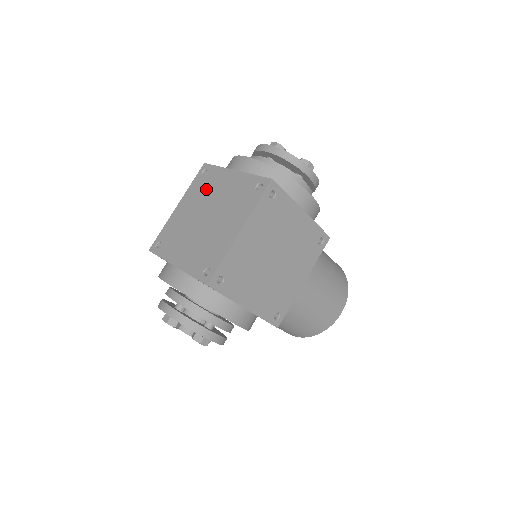
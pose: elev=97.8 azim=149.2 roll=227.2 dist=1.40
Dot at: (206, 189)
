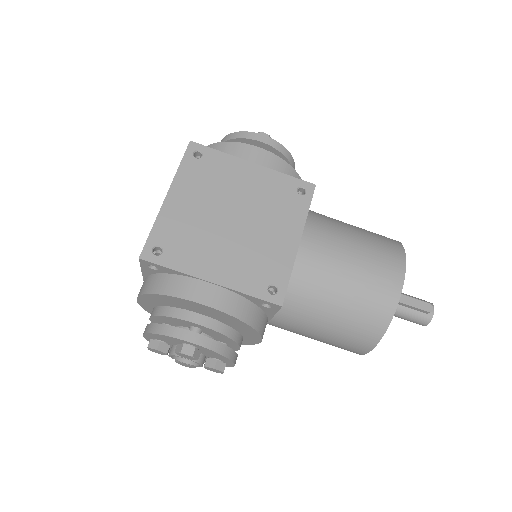
Dot at: occluded
